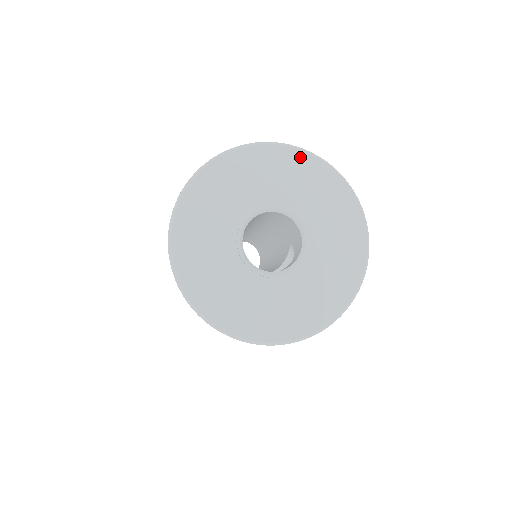
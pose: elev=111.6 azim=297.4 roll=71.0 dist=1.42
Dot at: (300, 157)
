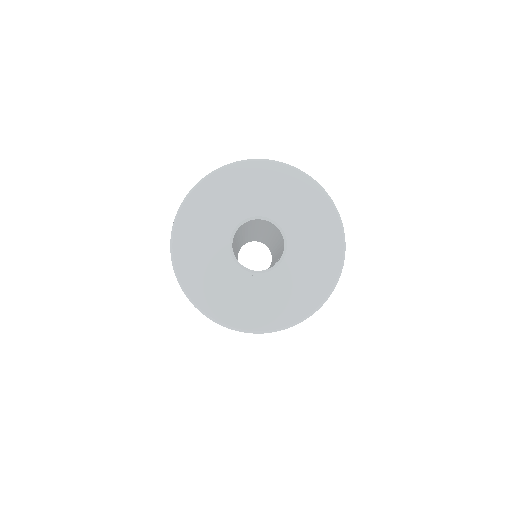
Dot at: (317, 193)
